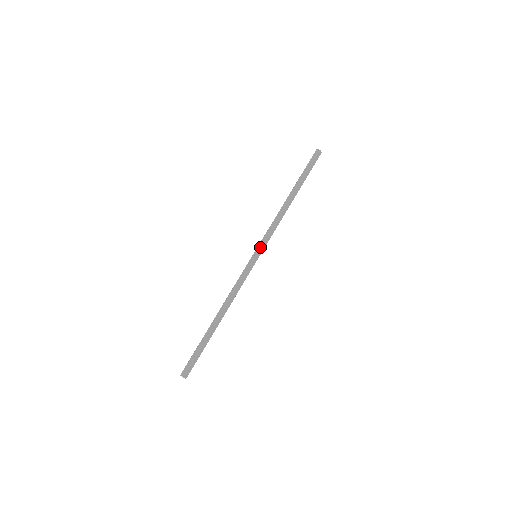
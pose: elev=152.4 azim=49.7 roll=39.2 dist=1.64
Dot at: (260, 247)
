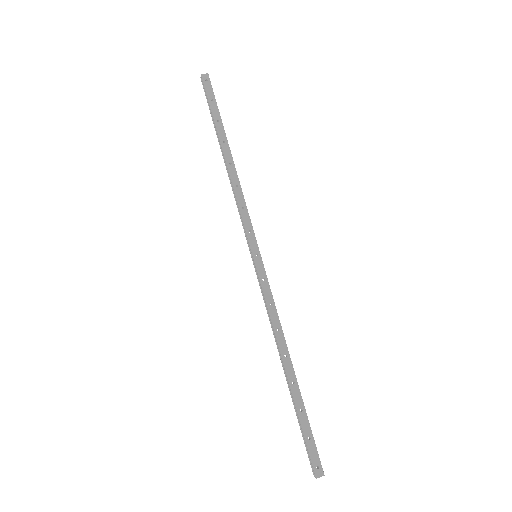
Dot at: (253, 241)
